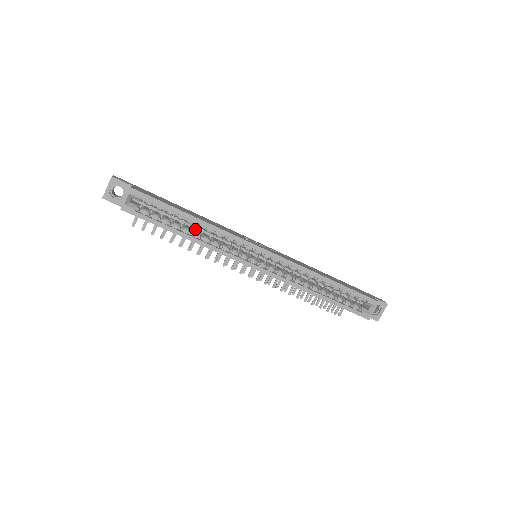
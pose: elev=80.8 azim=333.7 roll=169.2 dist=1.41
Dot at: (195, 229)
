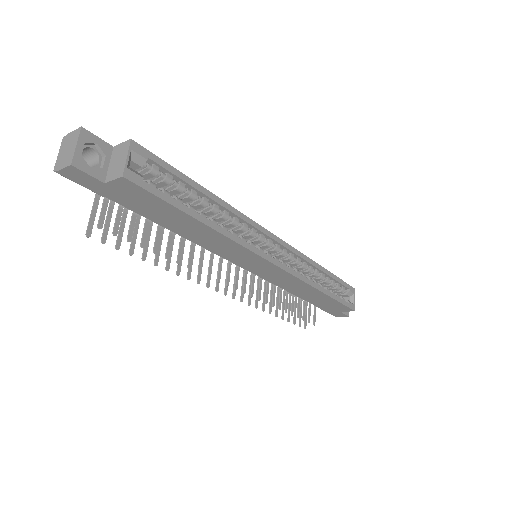
Dot at: occluded
